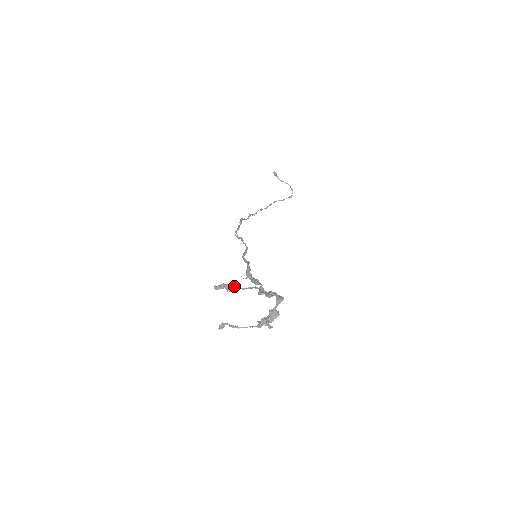
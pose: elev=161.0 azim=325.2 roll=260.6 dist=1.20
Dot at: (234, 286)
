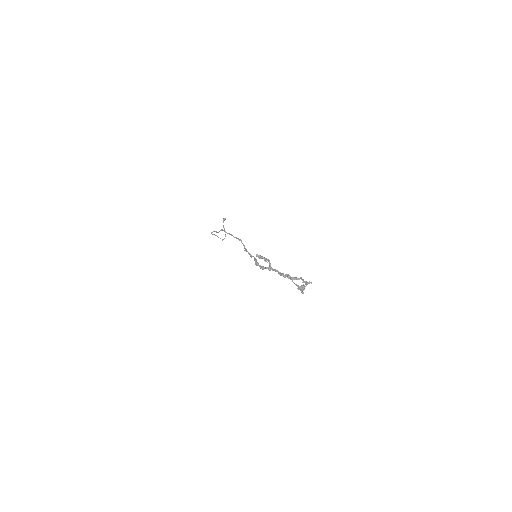
Dot at: (269, 262)
